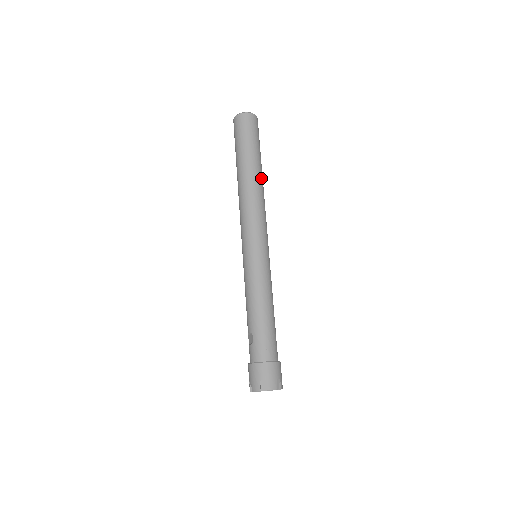
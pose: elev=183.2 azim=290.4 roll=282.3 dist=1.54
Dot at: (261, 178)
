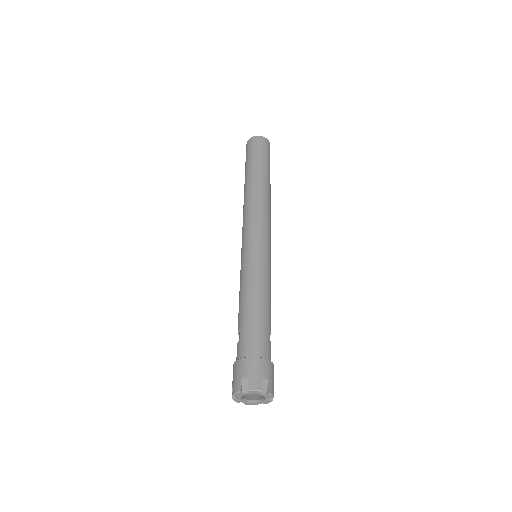
Dot at: (267, 186)
